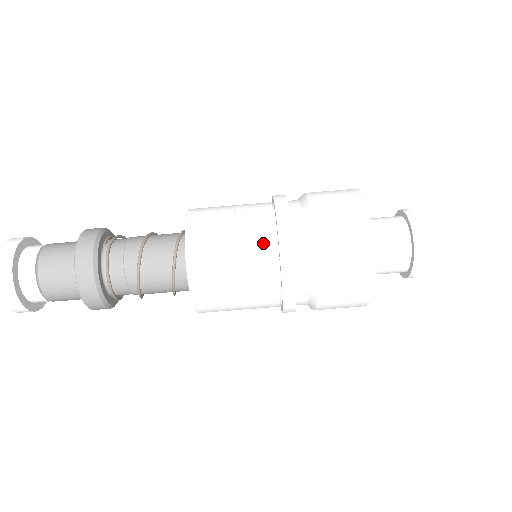
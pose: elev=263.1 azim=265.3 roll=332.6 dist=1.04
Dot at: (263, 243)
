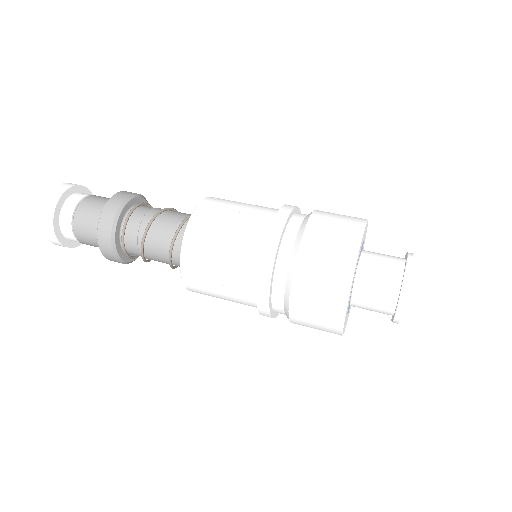
Dot at: (266, 212)
